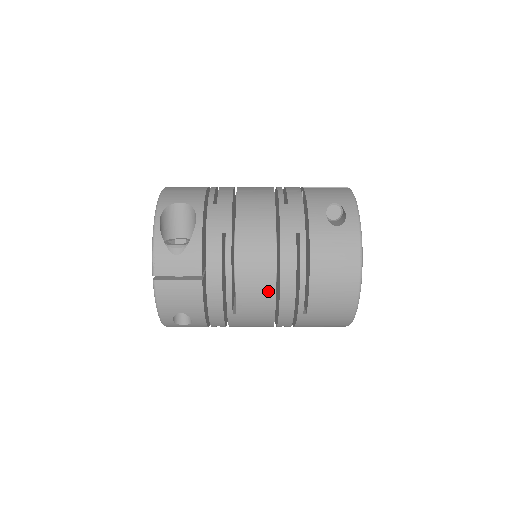
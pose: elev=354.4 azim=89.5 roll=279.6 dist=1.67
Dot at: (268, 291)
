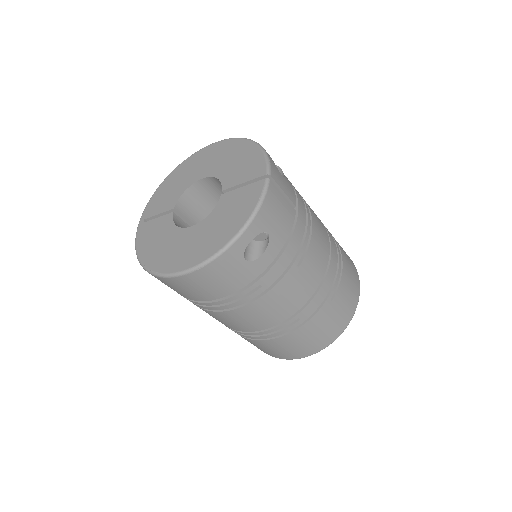
Dot at: (325, 257)
